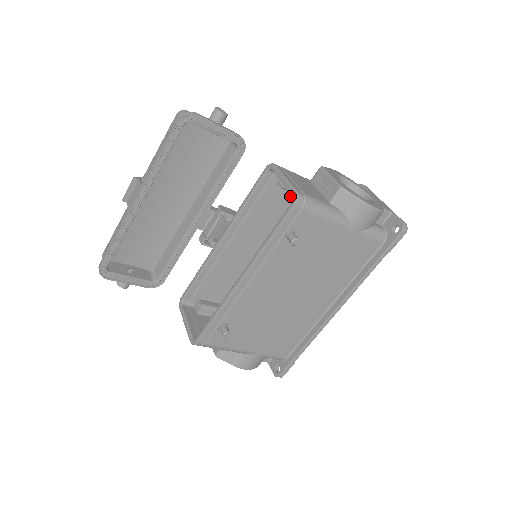
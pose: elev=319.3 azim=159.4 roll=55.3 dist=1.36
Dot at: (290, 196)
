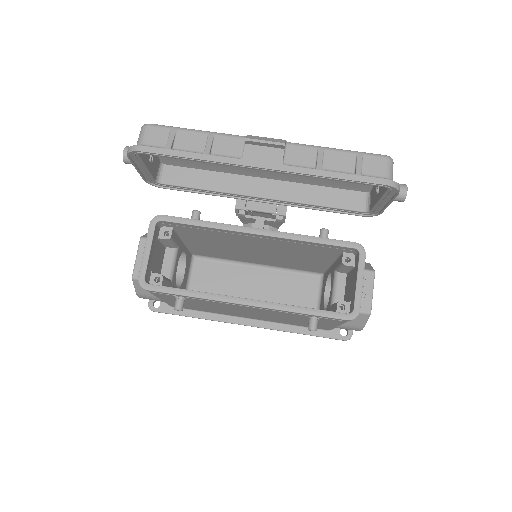
Dot at: (332, 256)
